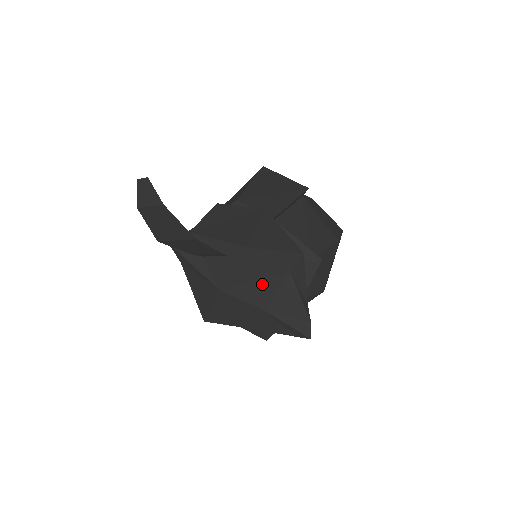
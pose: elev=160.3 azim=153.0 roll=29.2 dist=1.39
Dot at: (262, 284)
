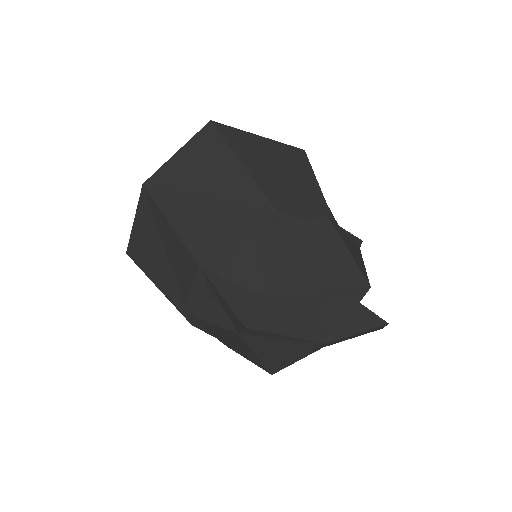
Dot at: occluded
